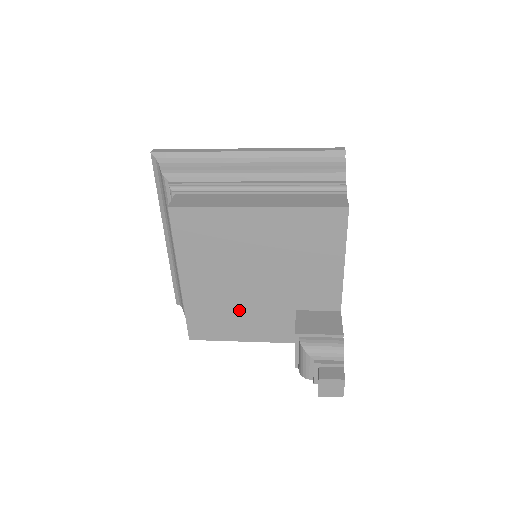
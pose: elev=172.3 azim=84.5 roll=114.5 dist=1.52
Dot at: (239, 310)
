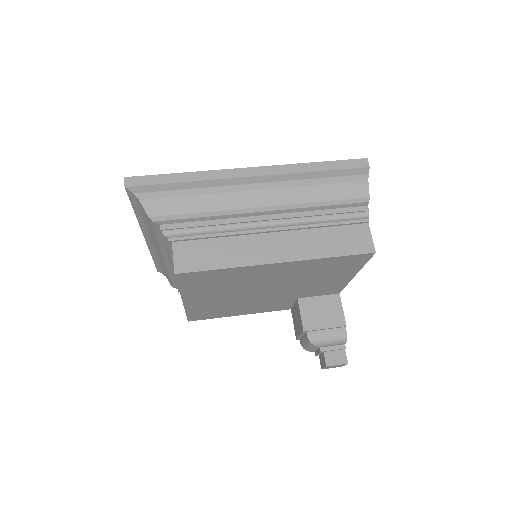
Dot at: (242, 305)
